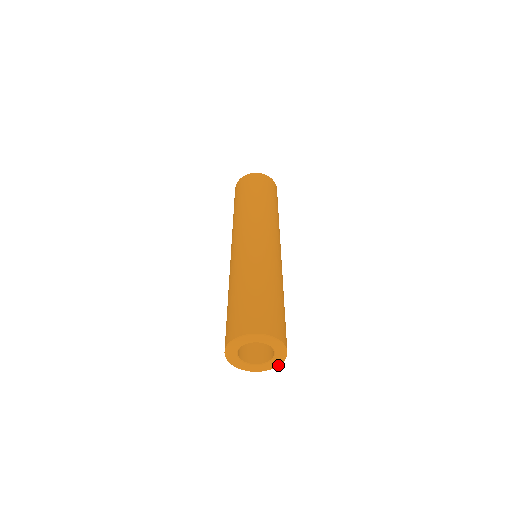
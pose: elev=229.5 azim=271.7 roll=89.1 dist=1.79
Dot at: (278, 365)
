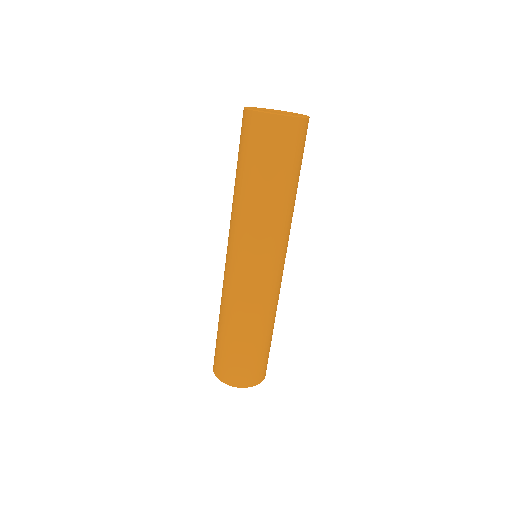
Dot at: occluded
